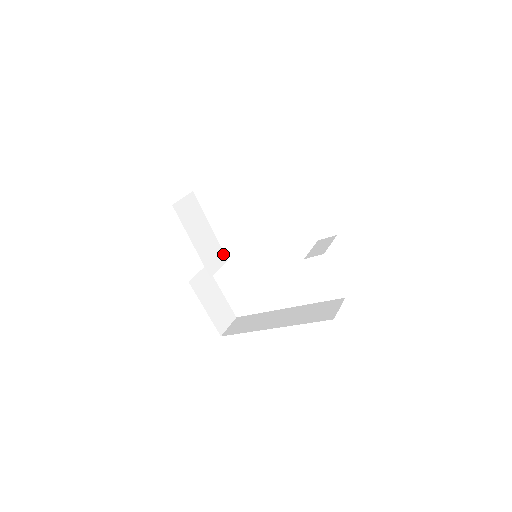
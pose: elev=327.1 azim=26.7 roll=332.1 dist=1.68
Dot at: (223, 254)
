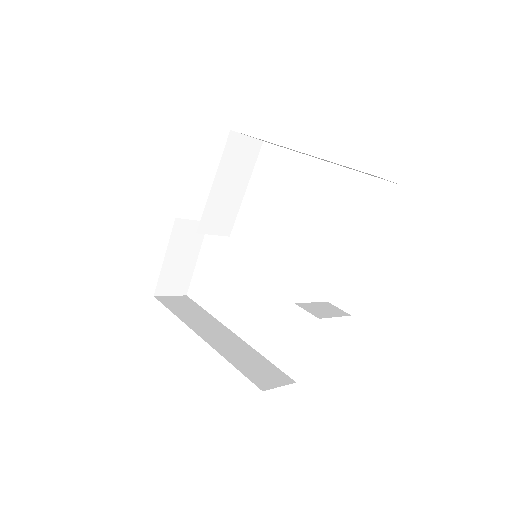
Dot at: (231, 226)
